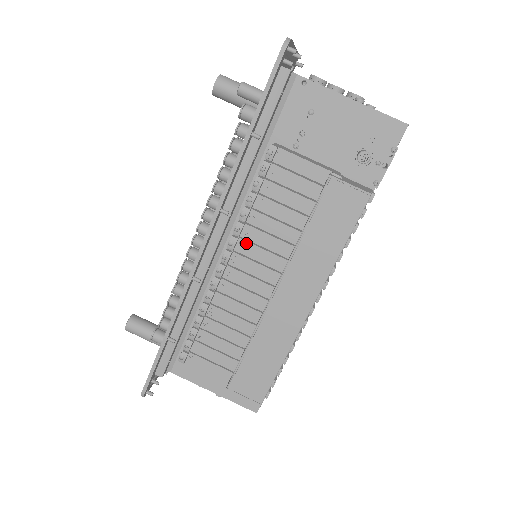
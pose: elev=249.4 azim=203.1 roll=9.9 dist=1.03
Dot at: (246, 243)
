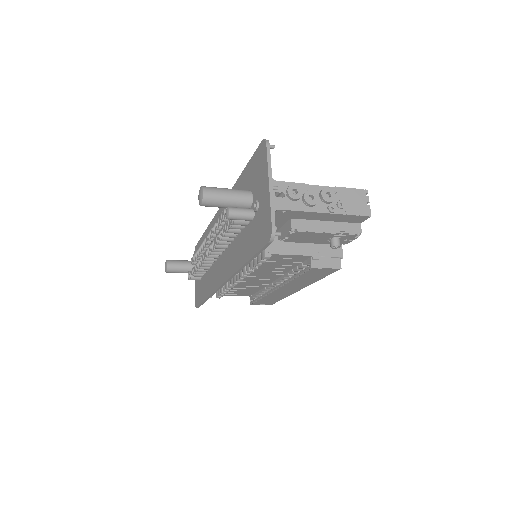
Dot at: (252, 274)
